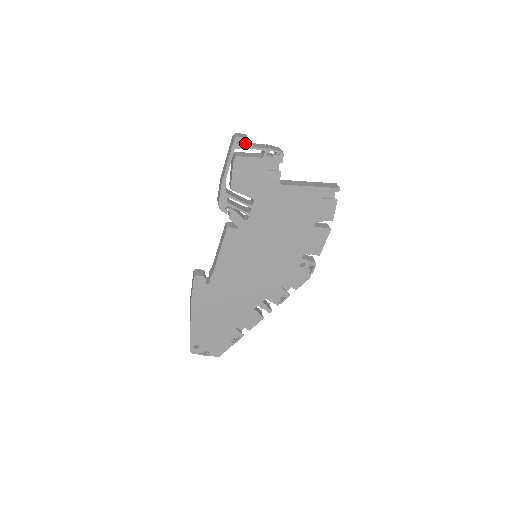
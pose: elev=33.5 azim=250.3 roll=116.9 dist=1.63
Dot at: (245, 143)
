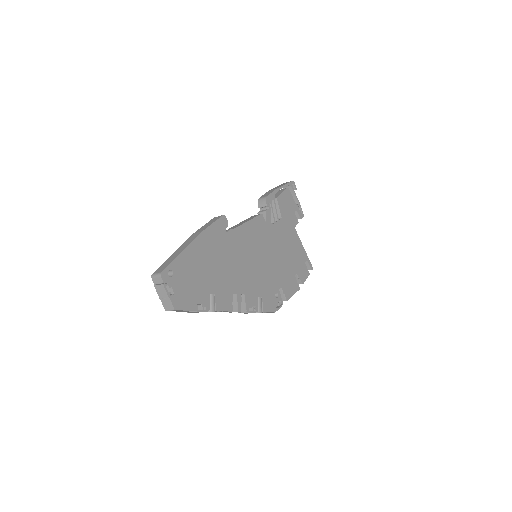
Dot at: occluded
